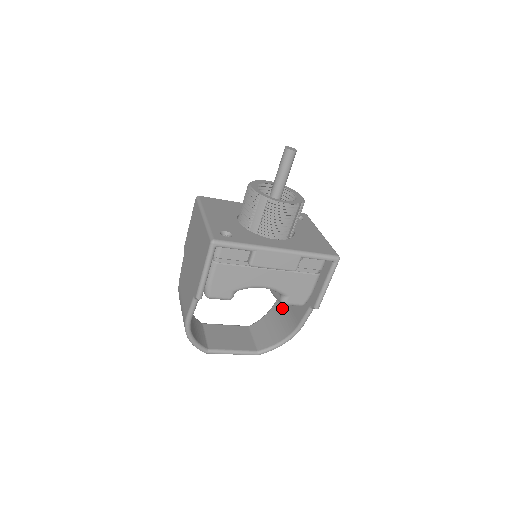
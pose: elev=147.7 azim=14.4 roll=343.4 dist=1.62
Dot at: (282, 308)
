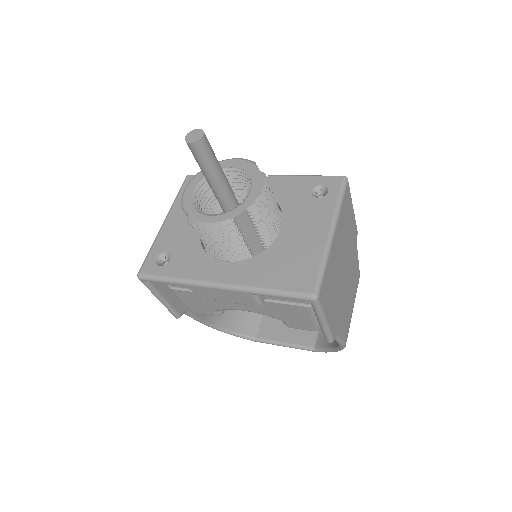
Dot at: occluded
